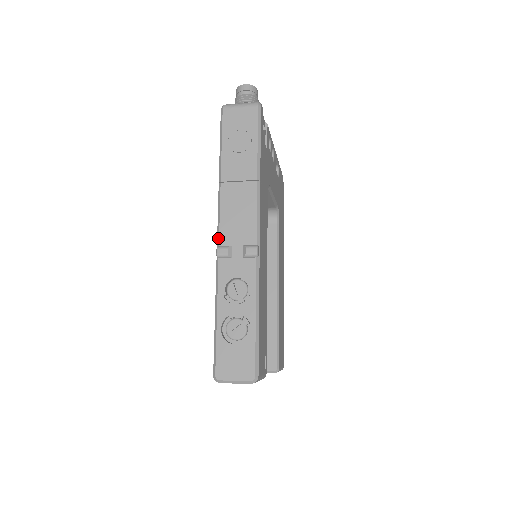
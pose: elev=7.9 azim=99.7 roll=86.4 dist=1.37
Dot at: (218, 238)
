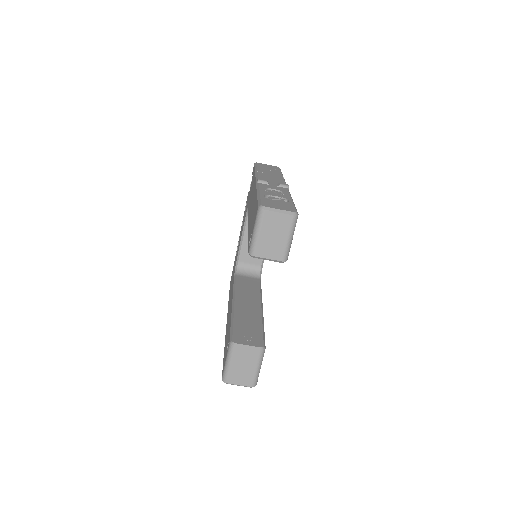
Dot at: occluded
